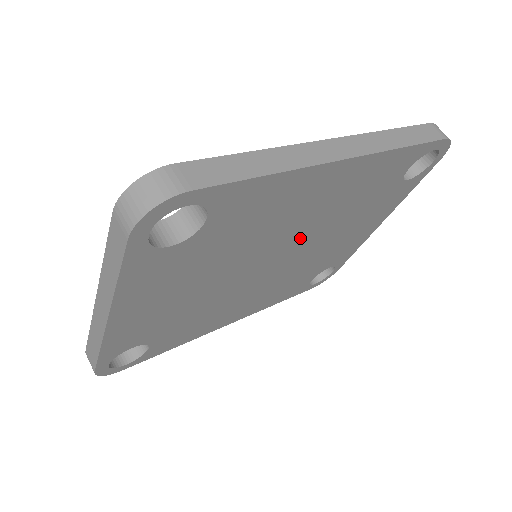
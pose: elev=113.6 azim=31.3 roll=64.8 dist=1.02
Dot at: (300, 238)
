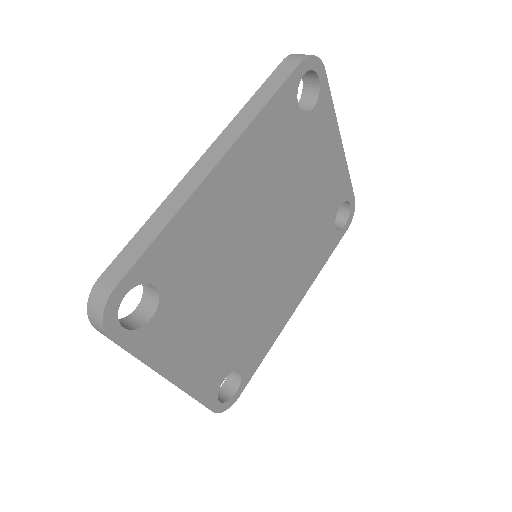
Dot at: (265, 223)
